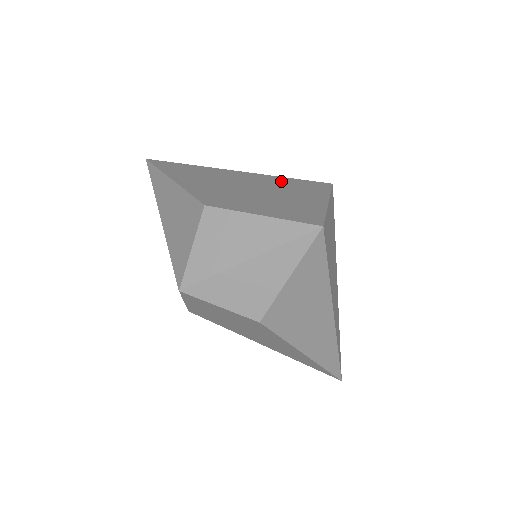
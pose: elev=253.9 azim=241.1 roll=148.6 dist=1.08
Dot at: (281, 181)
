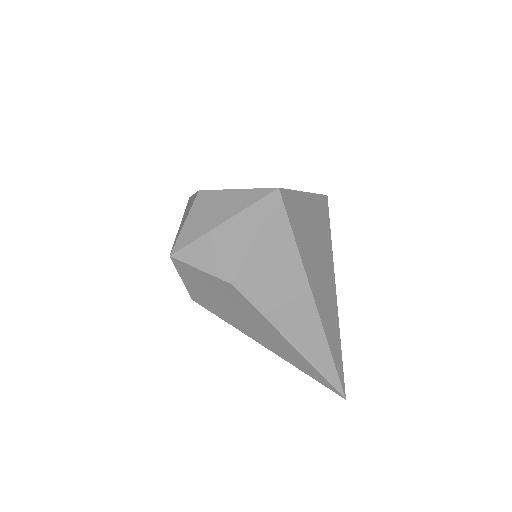
Dot at: occluded
